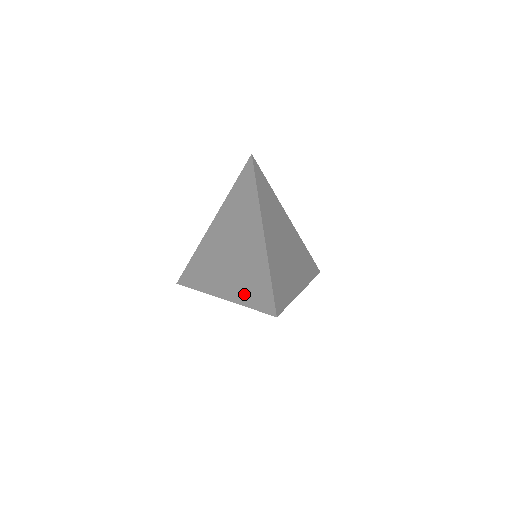
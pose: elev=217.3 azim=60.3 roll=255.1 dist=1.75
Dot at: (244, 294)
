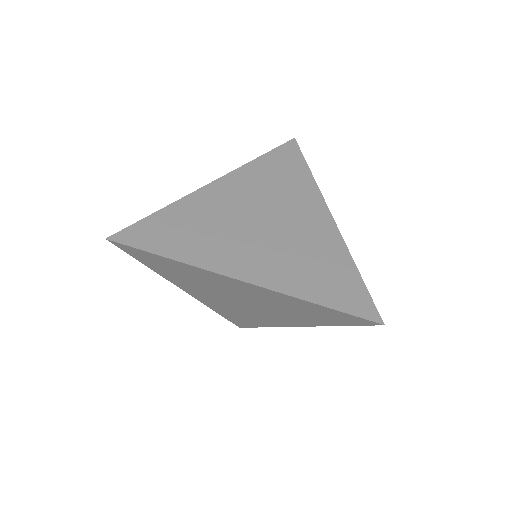
Dot at: (317, 321)
